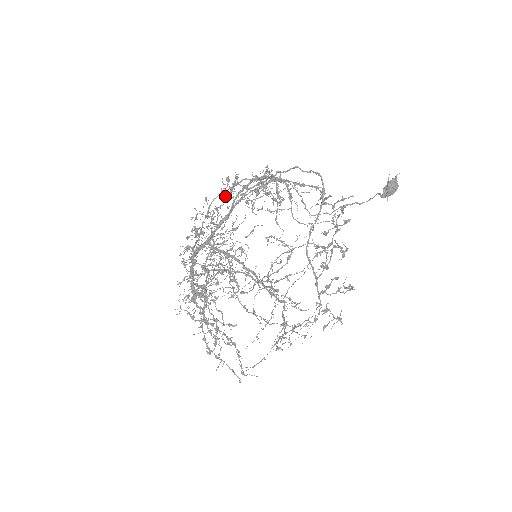
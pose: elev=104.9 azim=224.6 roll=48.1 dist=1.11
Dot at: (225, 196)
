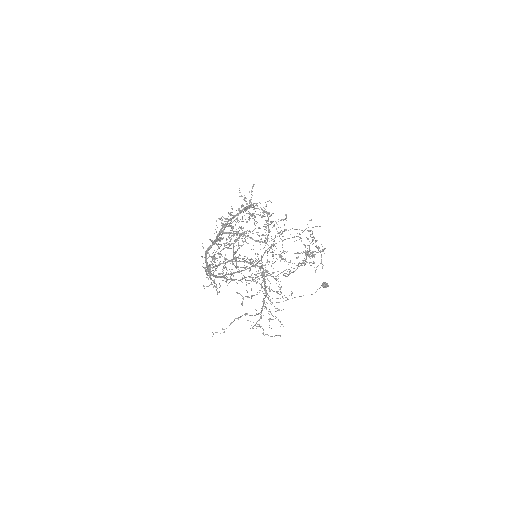
Dot at: occluded
